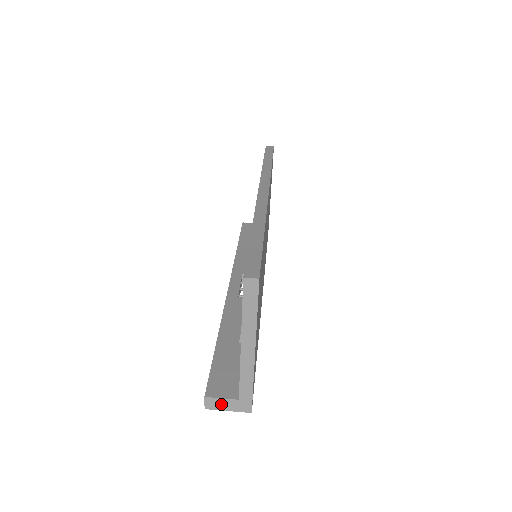
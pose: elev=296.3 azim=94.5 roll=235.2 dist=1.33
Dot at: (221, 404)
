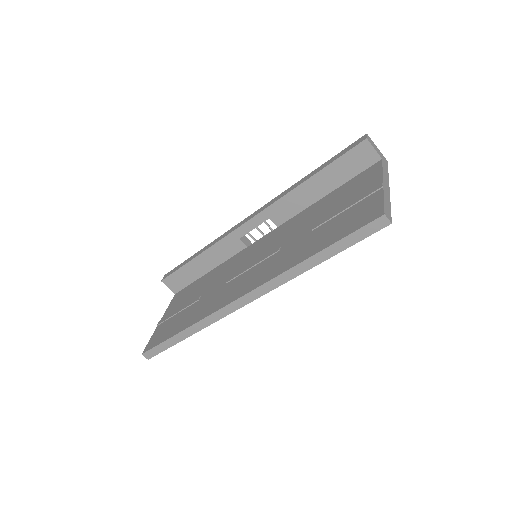
Dot at: occluded
